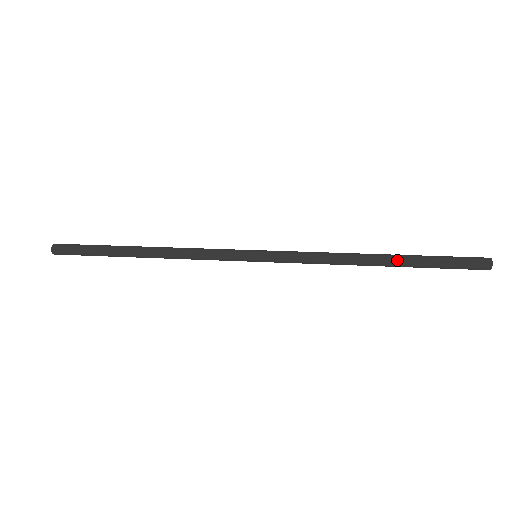
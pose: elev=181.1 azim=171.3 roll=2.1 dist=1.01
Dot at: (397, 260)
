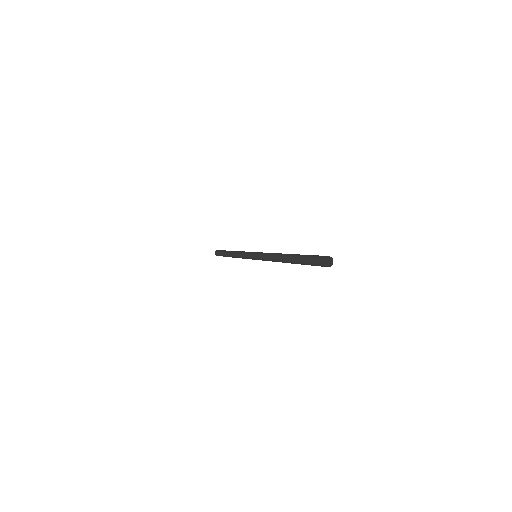
Dot at: (290, 257)
